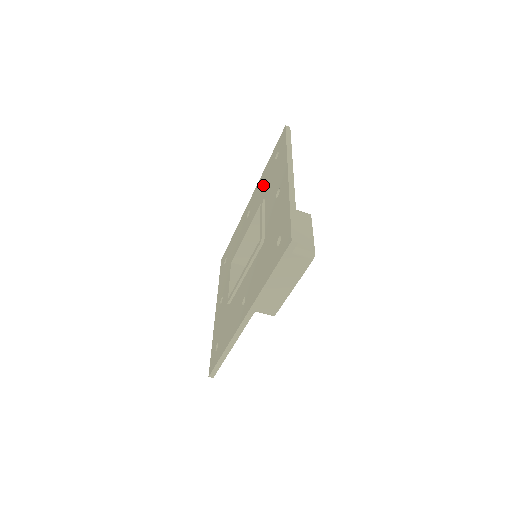
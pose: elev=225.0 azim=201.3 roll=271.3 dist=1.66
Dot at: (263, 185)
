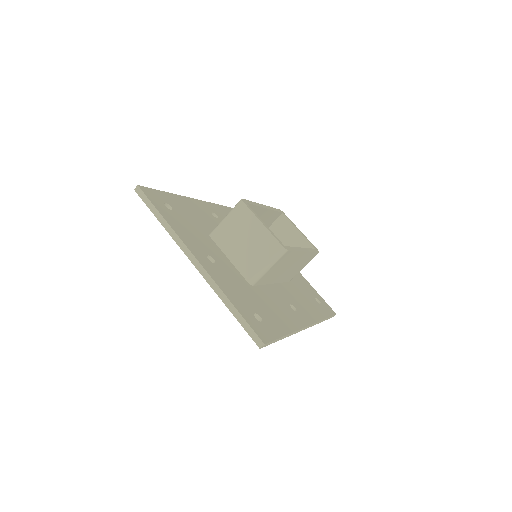
Dot at: occluded
